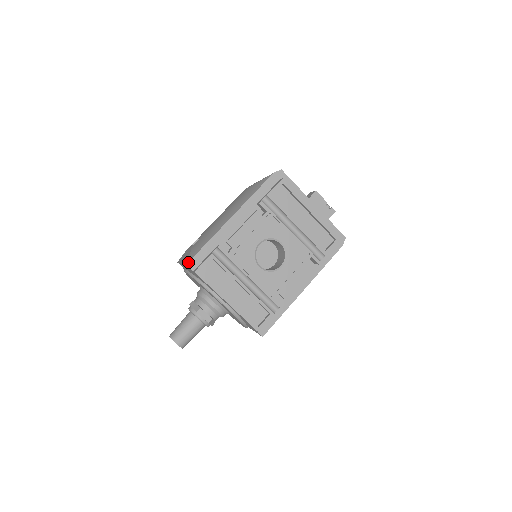
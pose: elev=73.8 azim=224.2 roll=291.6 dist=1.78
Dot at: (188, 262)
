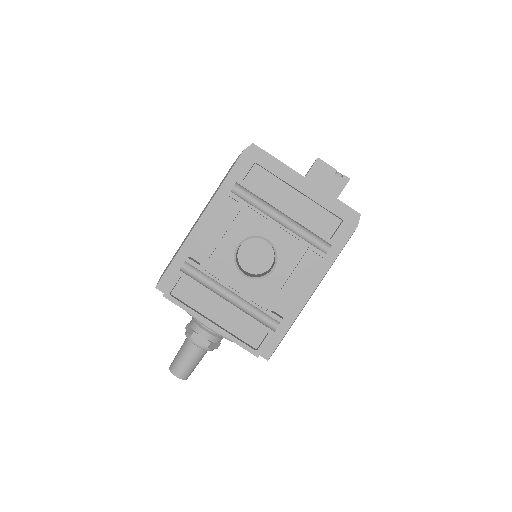
Dot at: (157, 284)
